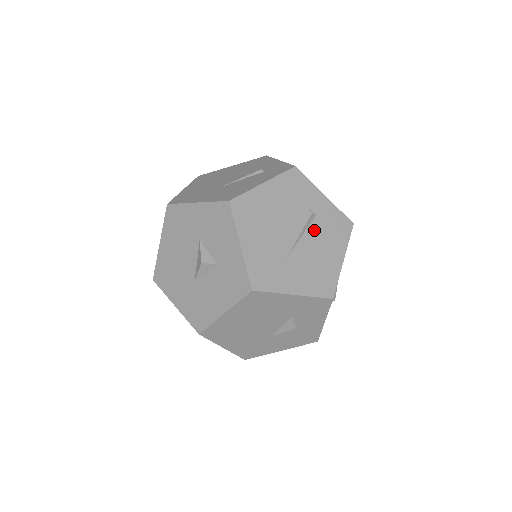
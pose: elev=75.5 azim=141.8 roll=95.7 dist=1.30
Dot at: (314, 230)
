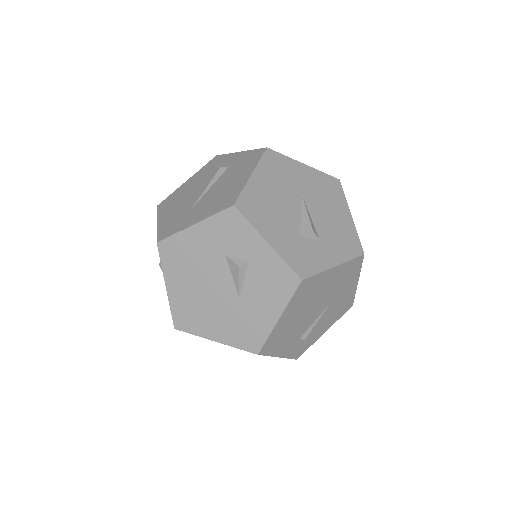
Dot at: (224, 176)
